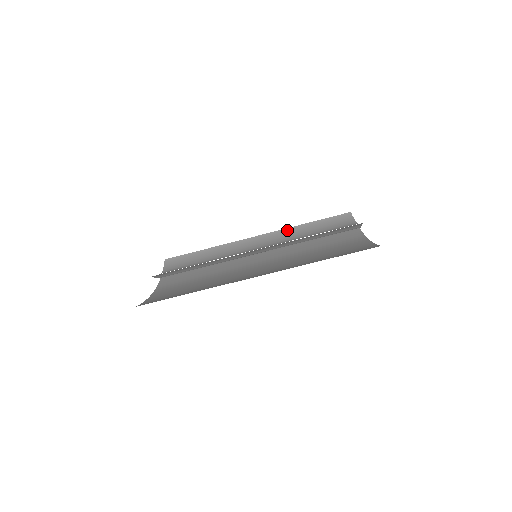
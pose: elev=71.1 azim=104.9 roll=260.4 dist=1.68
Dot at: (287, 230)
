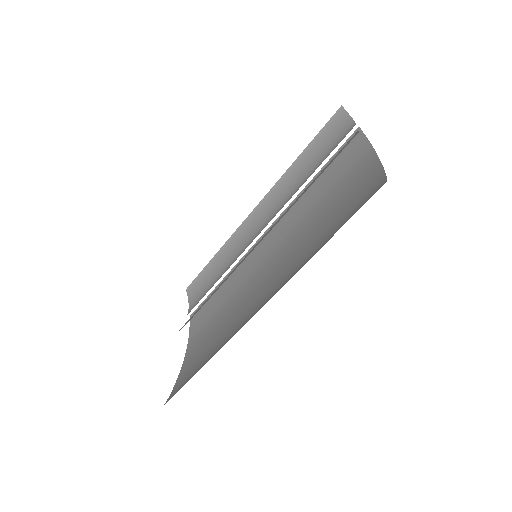
Dot at: (281, 181)
